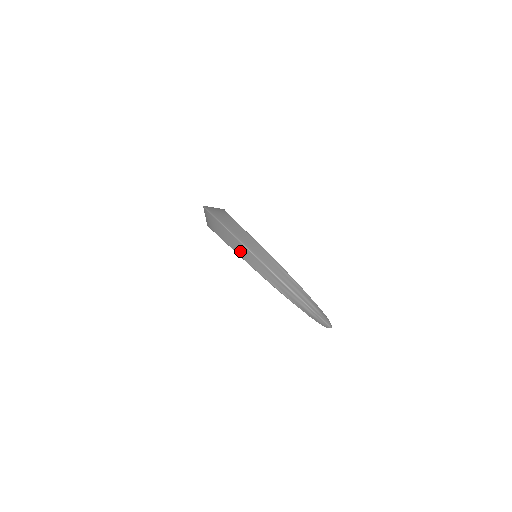
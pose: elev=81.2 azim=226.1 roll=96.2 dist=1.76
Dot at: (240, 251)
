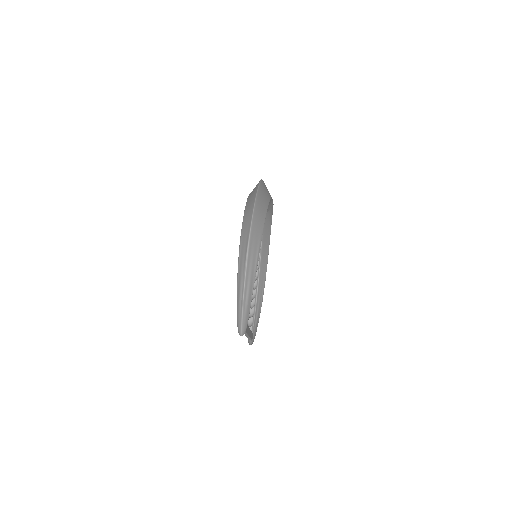
Dot at: (248, 208)
